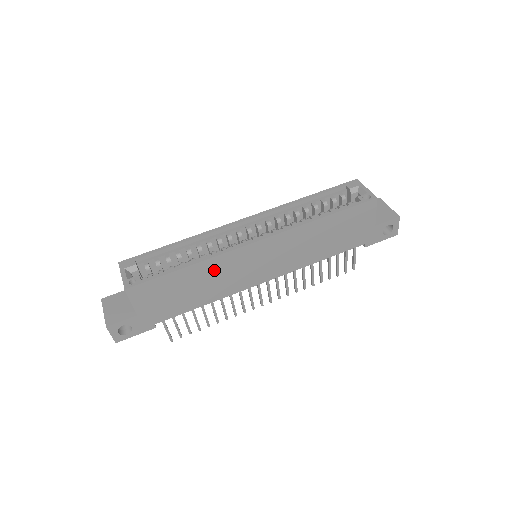
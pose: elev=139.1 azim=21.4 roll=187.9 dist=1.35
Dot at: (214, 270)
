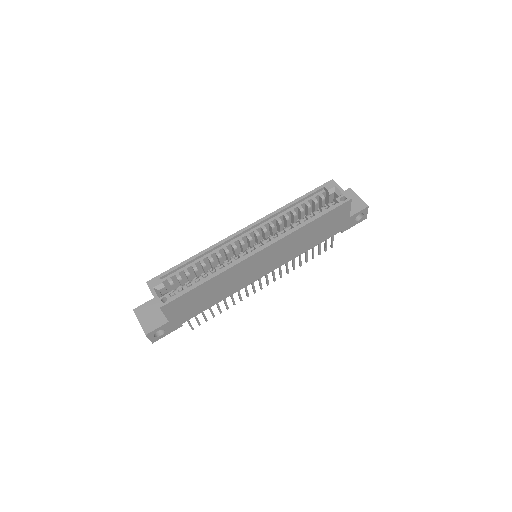
Dot at: (227, 278)
